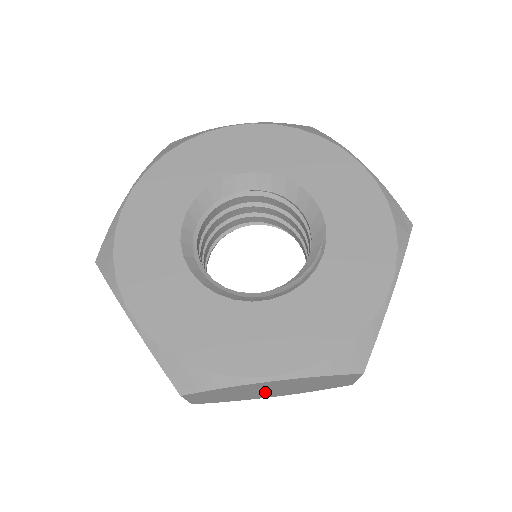
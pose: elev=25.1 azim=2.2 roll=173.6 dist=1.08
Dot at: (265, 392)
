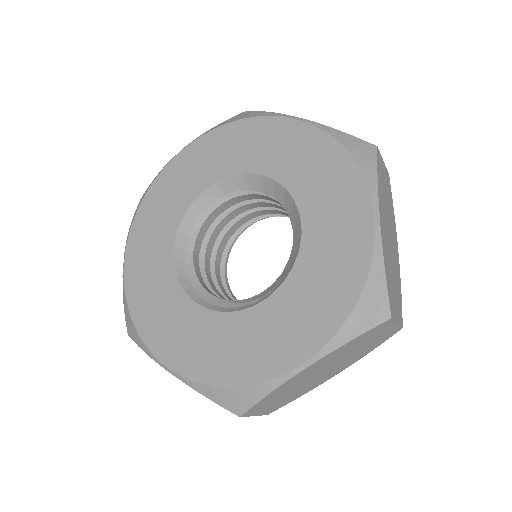
Dot at: occluded
